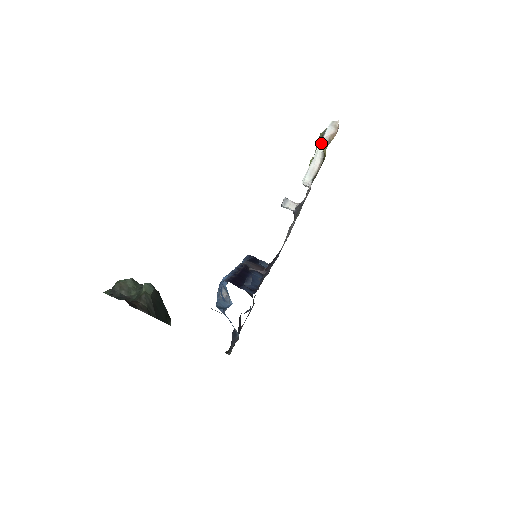
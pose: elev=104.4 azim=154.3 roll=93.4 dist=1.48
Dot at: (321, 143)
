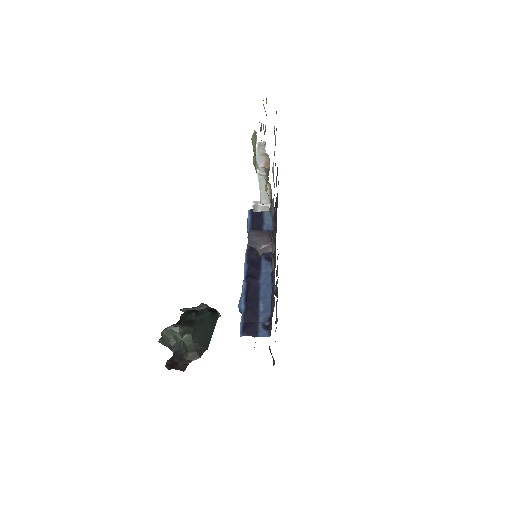
Dot at: (258, 170)
